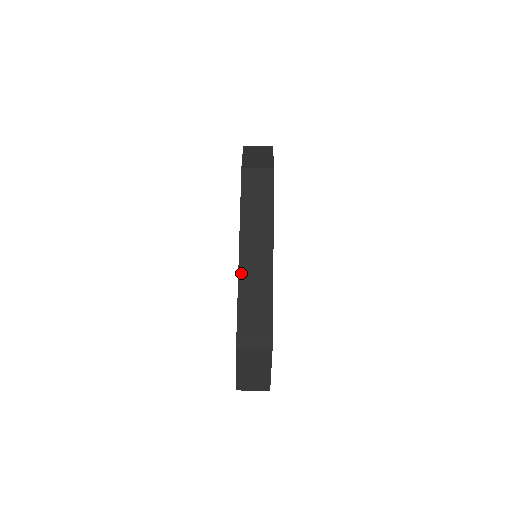
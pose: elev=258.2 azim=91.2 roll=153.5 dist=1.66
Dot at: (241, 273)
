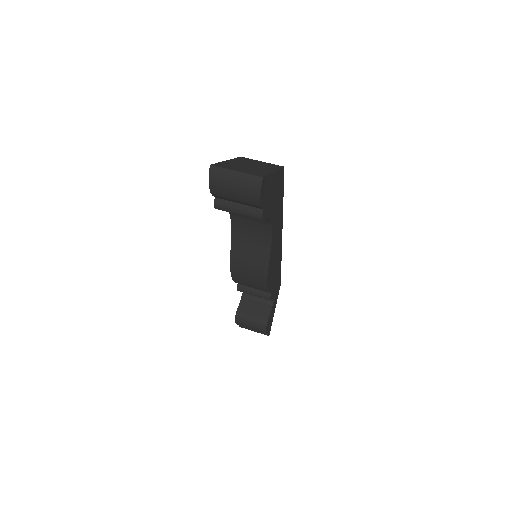
Dot at: occluded
